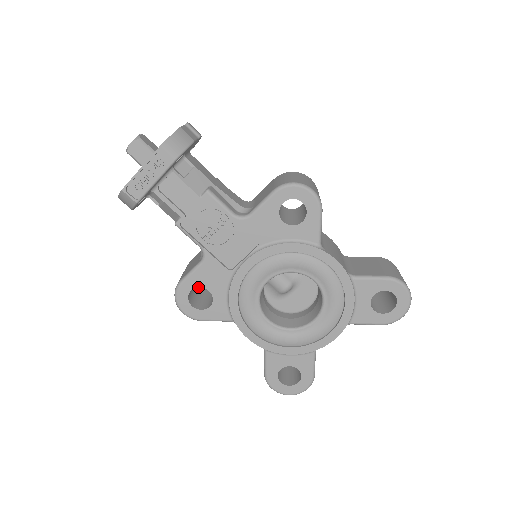
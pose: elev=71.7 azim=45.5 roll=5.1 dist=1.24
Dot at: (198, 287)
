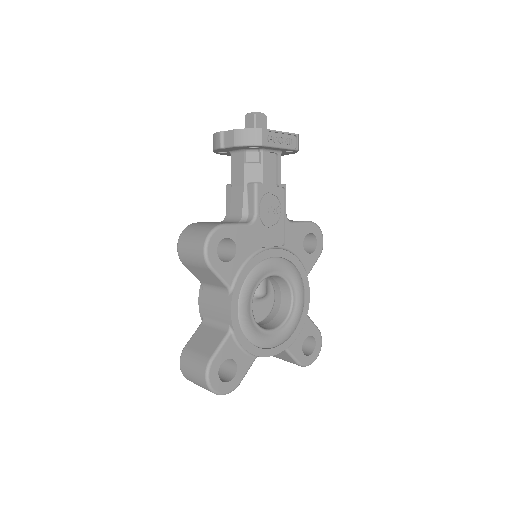
Dot at: (233, 239)
